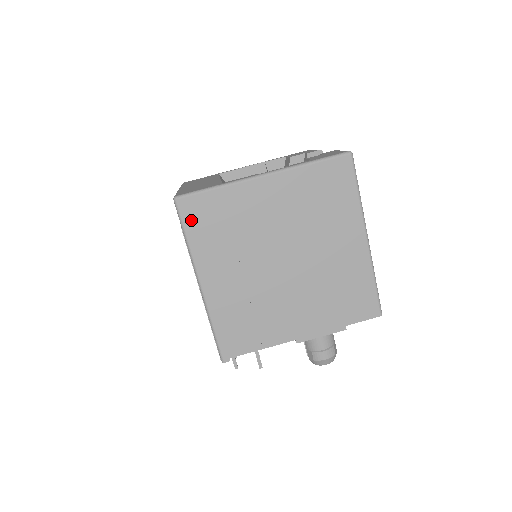
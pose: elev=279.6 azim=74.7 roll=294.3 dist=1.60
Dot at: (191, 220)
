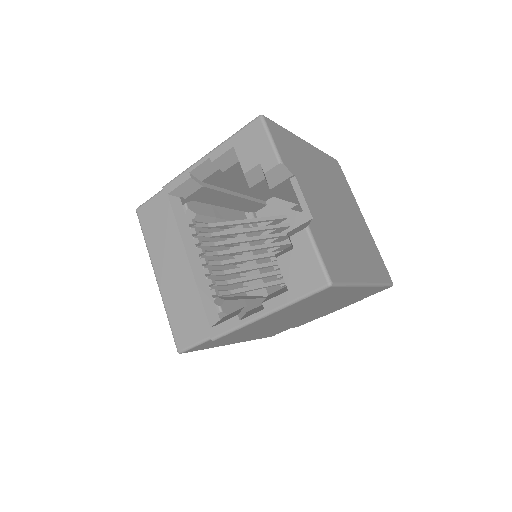
Dot at: (202, 348)
